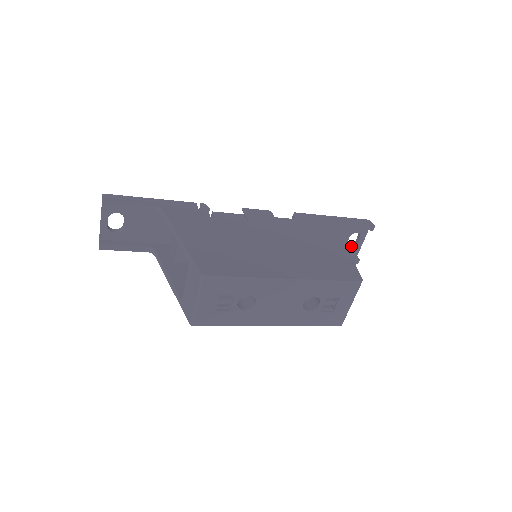
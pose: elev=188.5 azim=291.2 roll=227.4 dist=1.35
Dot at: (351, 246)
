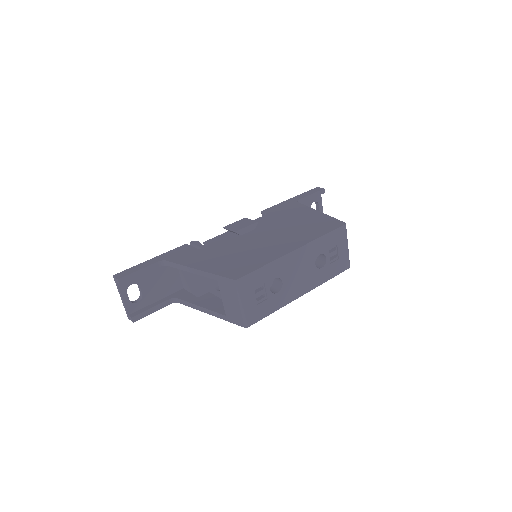
Dot at: occluded
